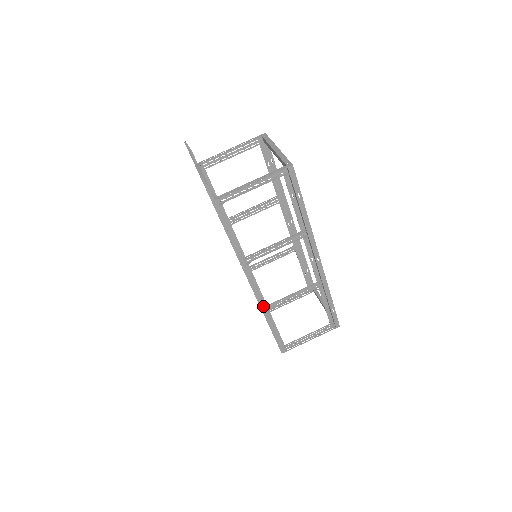
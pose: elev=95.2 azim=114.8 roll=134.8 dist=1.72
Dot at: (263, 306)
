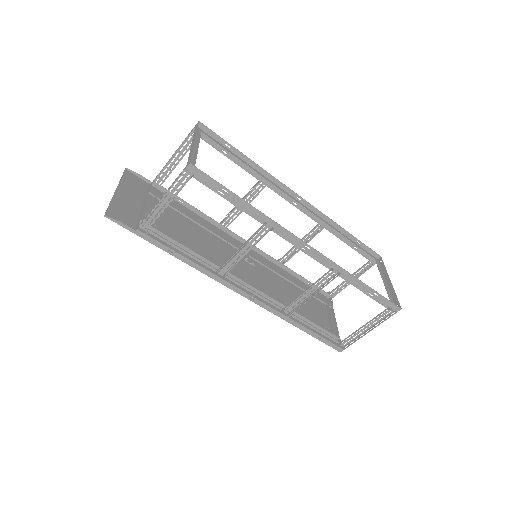
Dot at: (276, 312)
